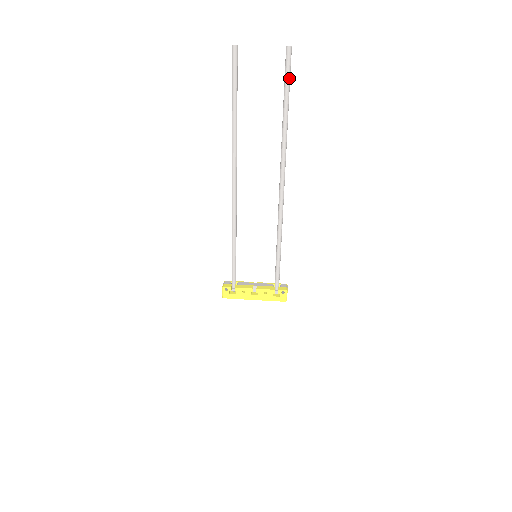
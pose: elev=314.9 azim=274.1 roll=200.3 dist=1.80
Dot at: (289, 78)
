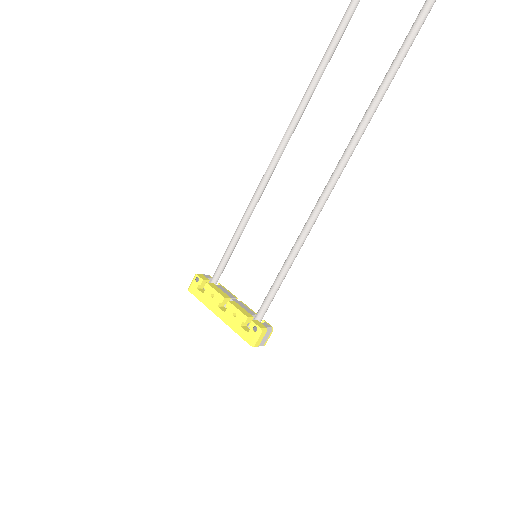
Dot at: (427, 9)
